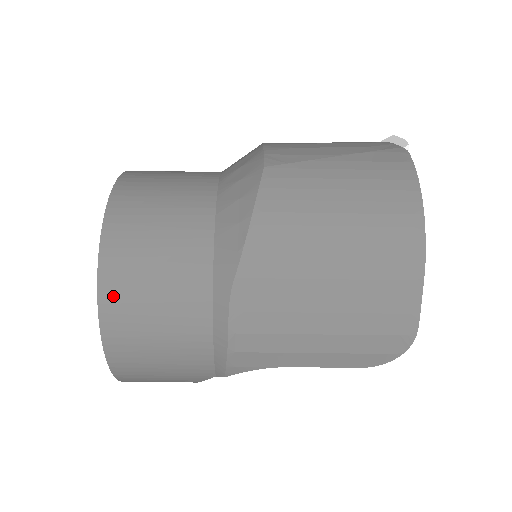
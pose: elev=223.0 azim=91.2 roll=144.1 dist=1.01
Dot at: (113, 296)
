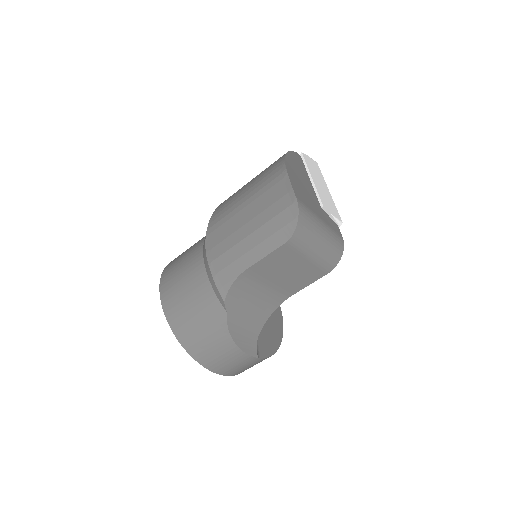
Dot at: (165, 284)
